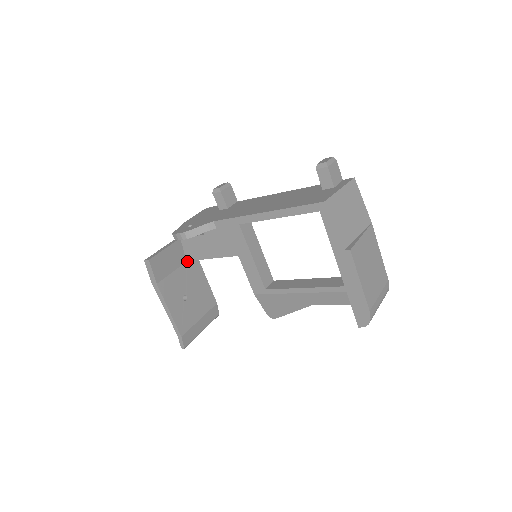
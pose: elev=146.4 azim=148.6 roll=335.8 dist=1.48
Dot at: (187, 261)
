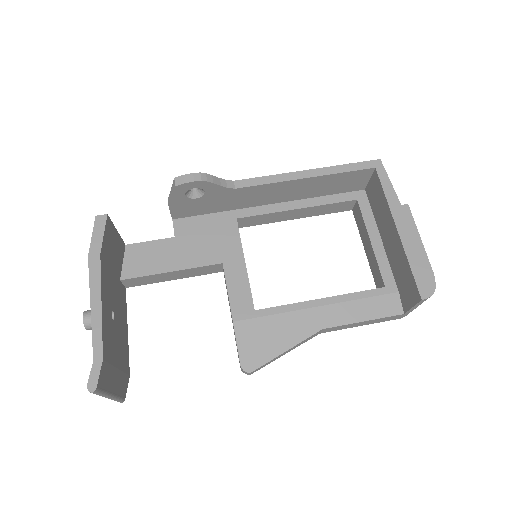
Dot at: (120, 281)
